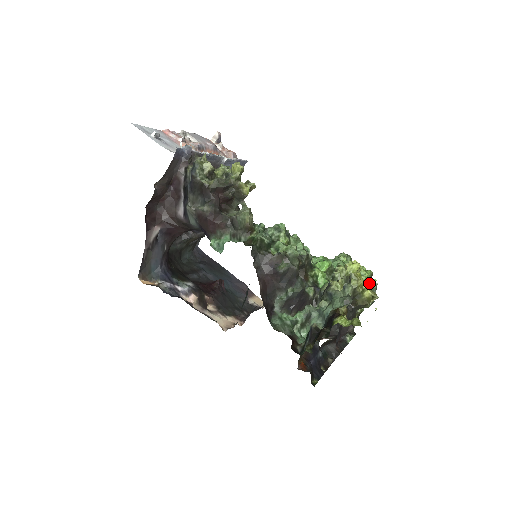
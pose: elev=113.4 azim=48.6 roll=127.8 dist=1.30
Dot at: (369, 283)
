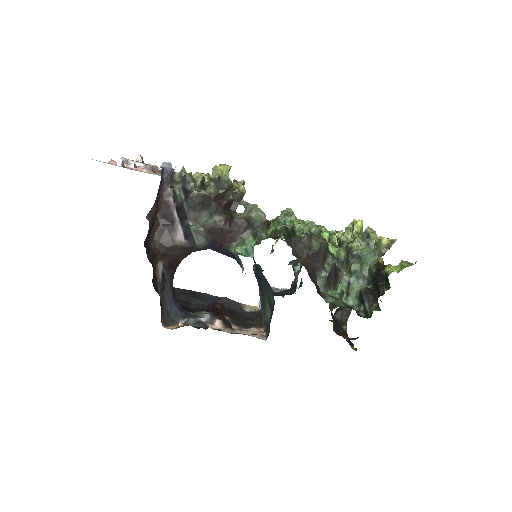
Dot at: occluded
